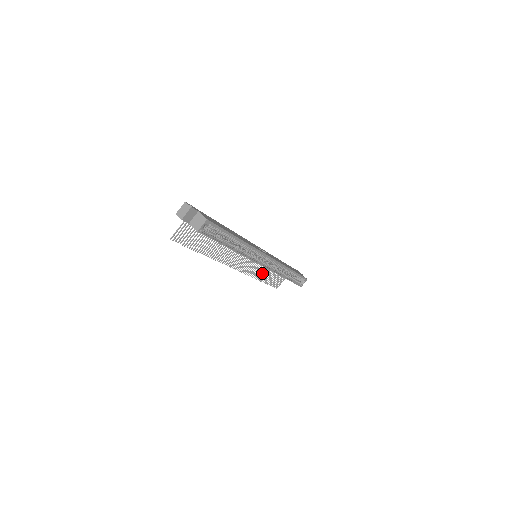
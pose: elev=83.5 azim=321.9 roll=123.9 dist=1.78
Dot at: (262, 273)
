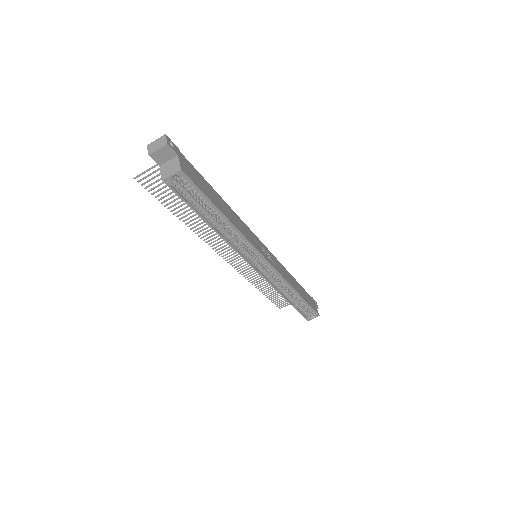
Dot at: occluded
